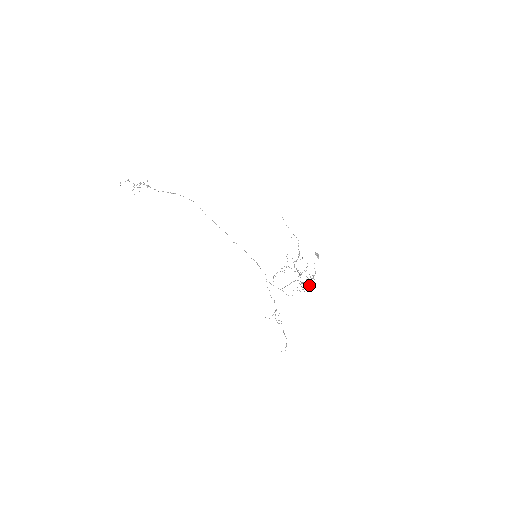
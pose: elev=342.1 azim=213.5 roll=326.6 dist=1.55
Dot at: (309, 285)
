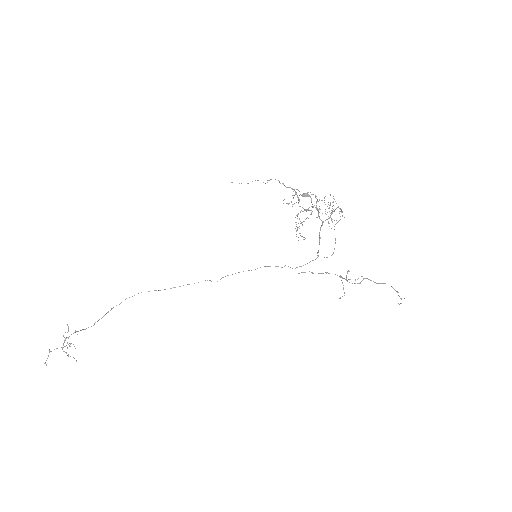
Dot at: occluded
